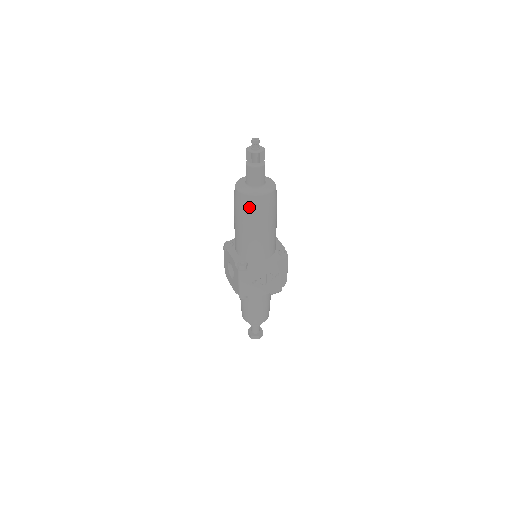
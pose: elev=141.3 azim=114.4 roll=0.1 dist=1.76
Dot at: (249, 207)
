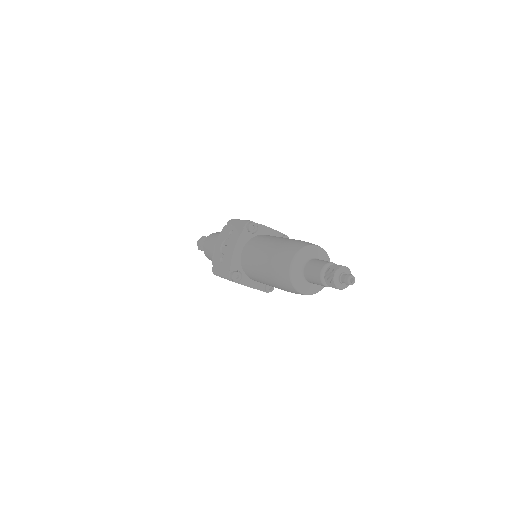
Dot at: occluded
